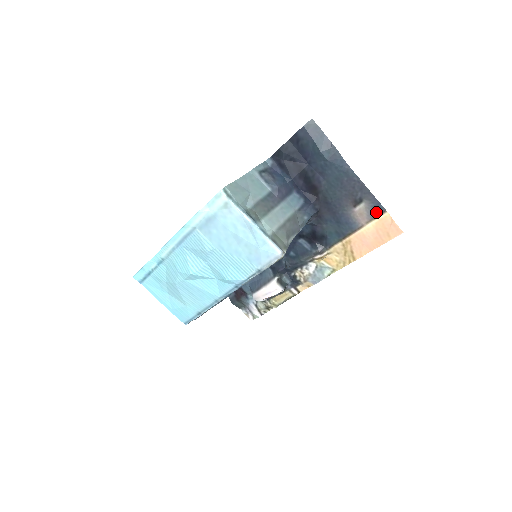
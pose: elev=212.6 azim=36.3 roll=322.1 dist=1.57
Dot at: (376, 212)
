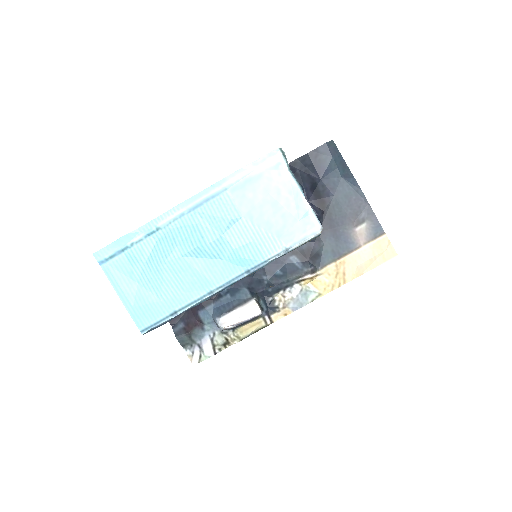
Dot at: (375, 233)
